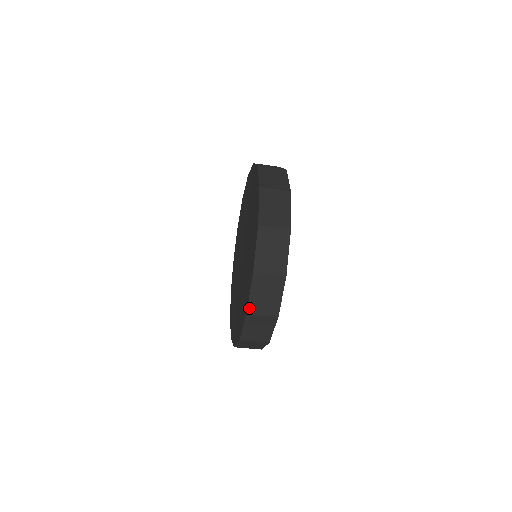
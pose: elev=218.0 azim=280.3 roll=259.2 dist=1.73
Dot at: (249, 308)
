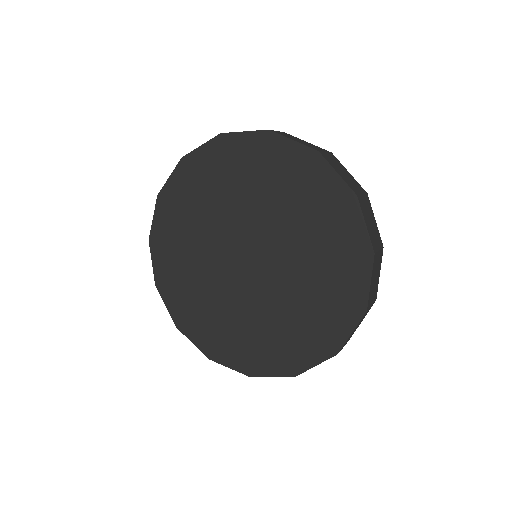
Dot at: (216, 361)
